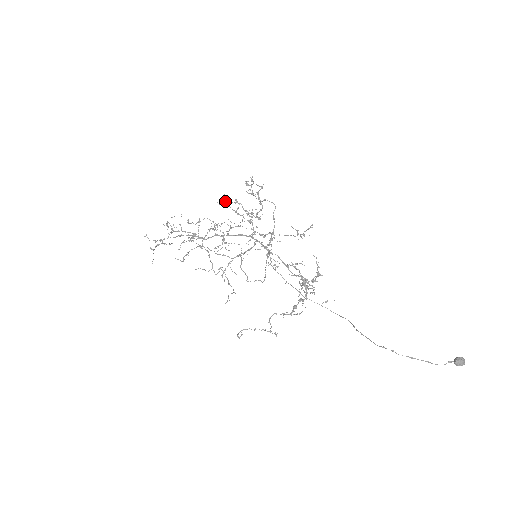
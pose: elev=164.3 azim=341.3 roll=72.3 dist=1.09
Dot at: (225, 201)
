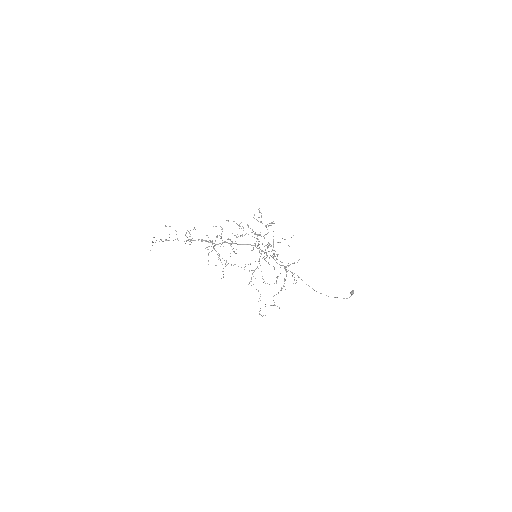
Dot at: occluded
